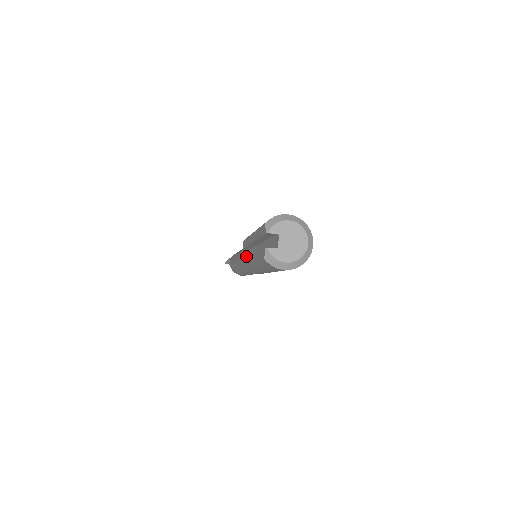
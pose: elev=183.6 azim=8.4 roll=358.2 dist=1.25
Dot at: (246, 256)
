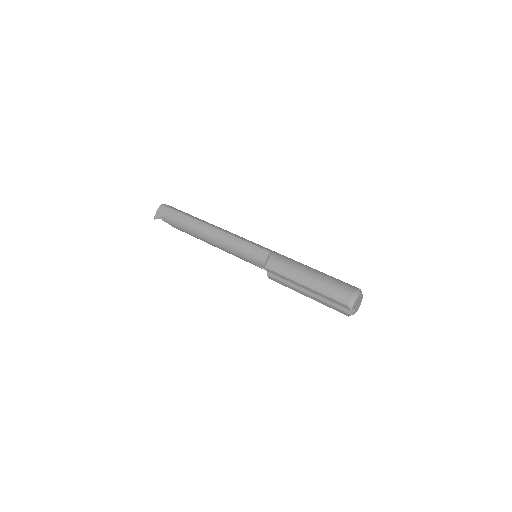
Dot at: (257, 265)
